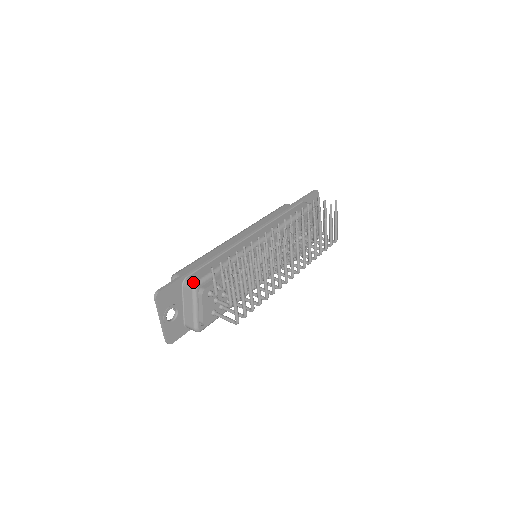
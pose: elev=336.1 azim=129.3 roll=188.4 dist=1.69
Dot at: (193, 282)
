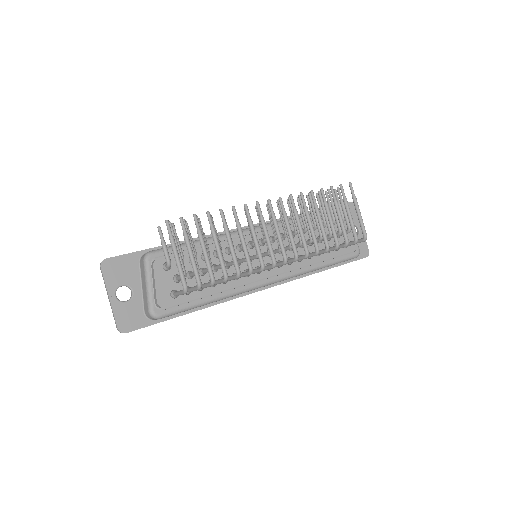
Dot at: occluded
